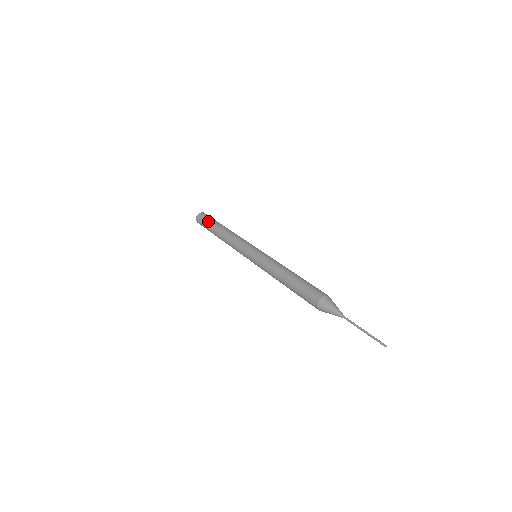
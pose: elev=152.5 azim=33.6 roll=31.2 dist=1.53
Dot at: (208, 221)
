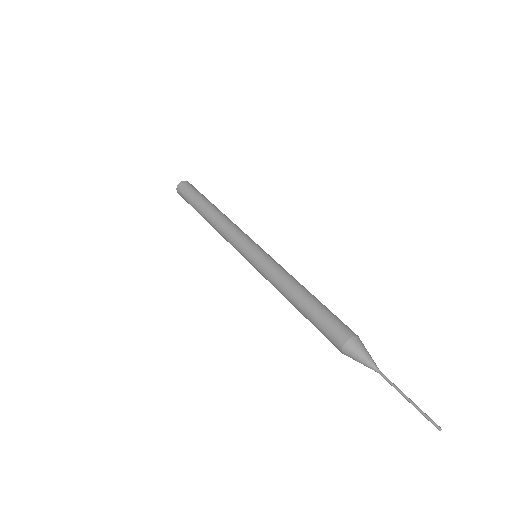
Dot at: (192, 196)
